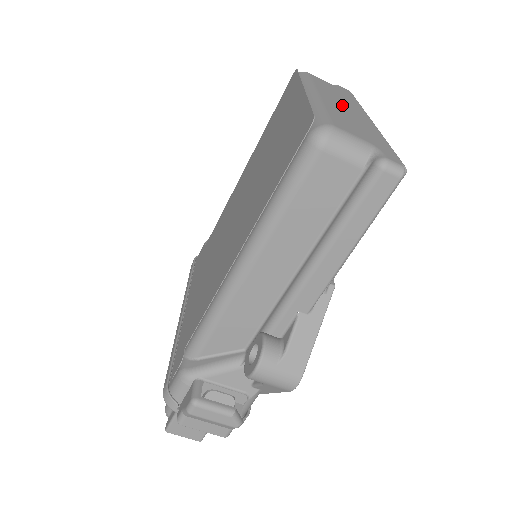
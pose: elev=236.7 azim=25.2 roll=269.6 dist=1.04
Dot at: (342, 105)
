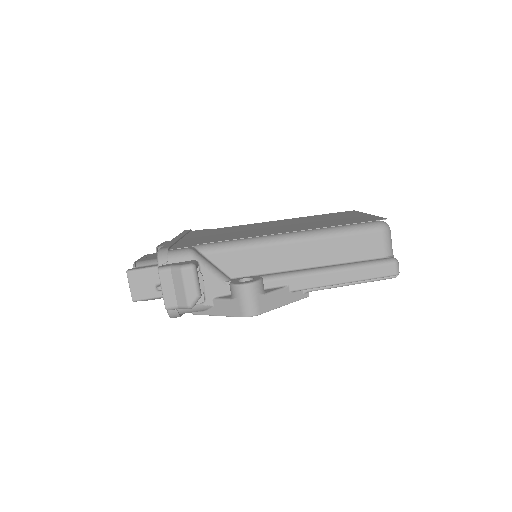
Dot at: occluded
